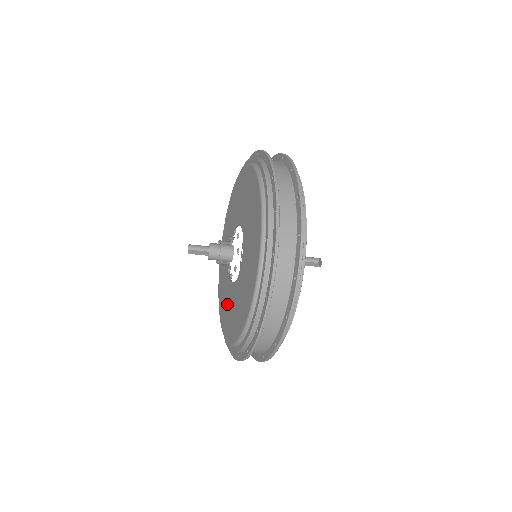
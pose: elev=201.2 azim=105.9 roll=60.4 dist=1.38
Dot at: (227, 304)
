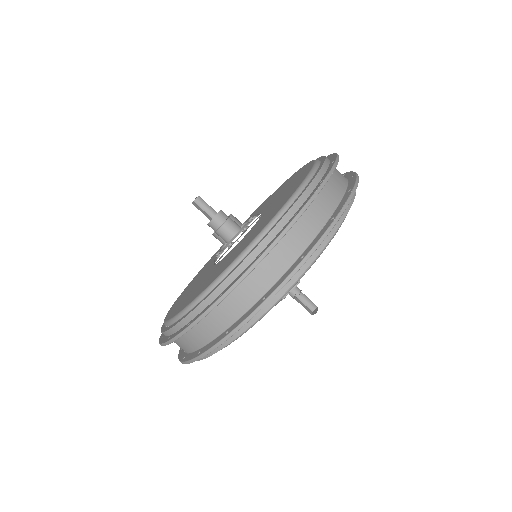
Dot at: (192, 287)
